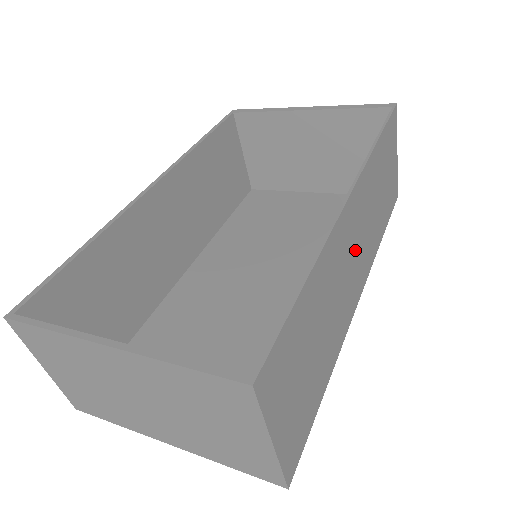
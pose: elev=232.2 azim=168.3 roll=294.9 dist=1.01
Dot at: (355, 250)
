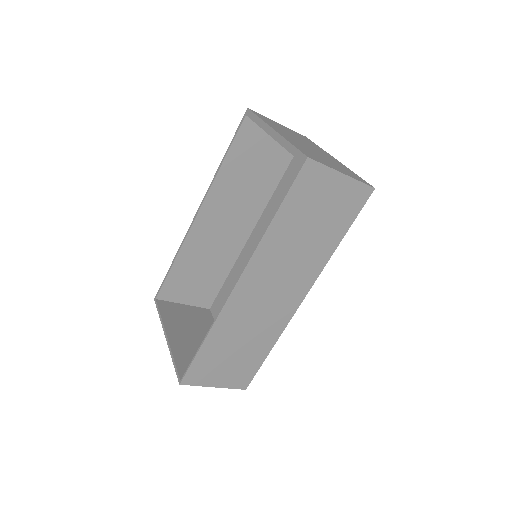
Dot at: (272, 291)
